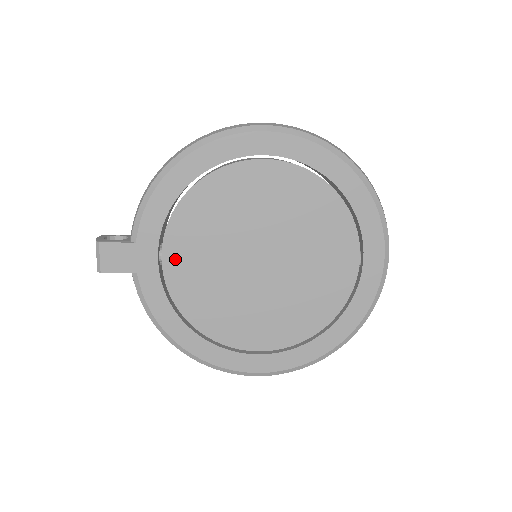
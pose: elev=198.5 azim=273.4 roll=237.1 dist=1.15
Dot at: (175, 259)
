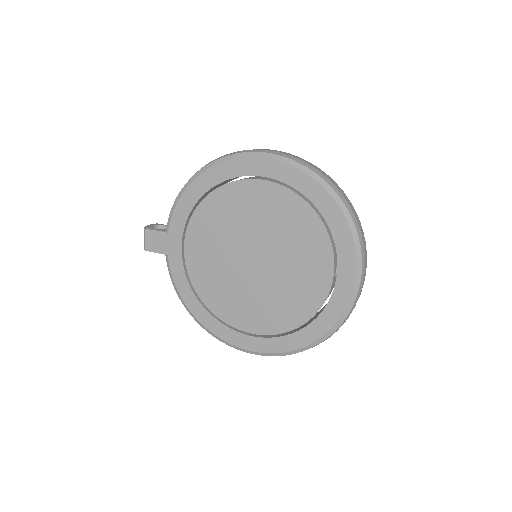
Dot at: (193, 249)
